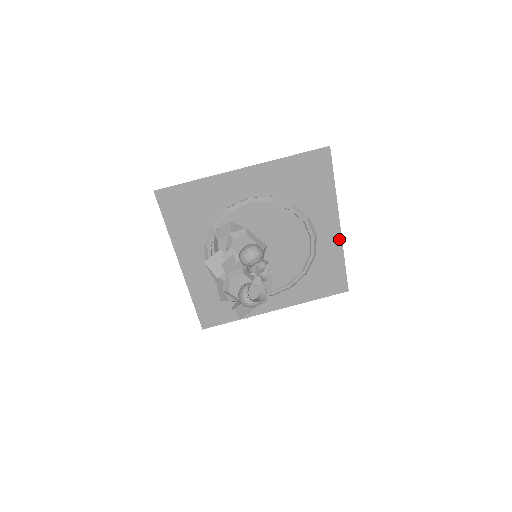
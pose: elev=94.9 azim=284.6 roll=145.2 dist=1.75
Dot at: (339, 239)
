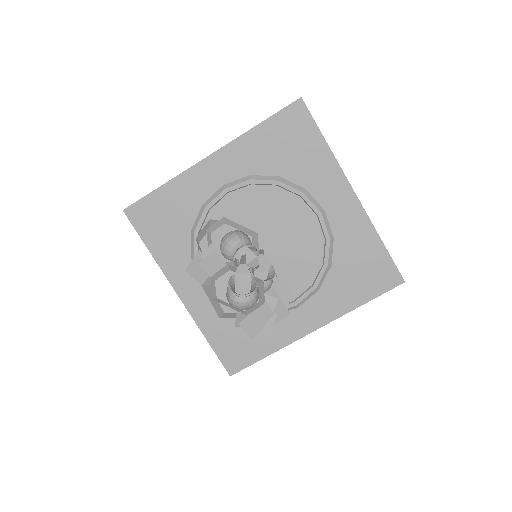
Dot at: (361, 212)
